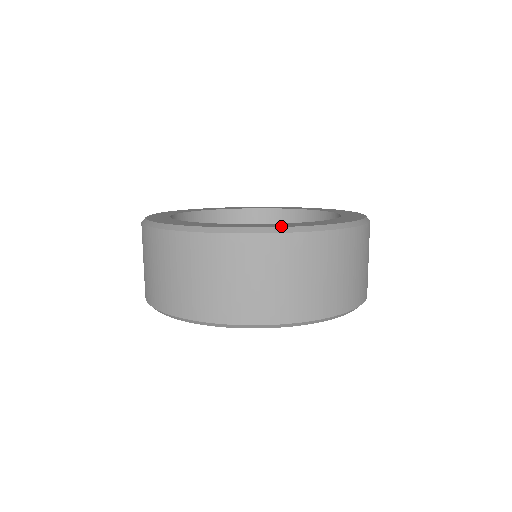
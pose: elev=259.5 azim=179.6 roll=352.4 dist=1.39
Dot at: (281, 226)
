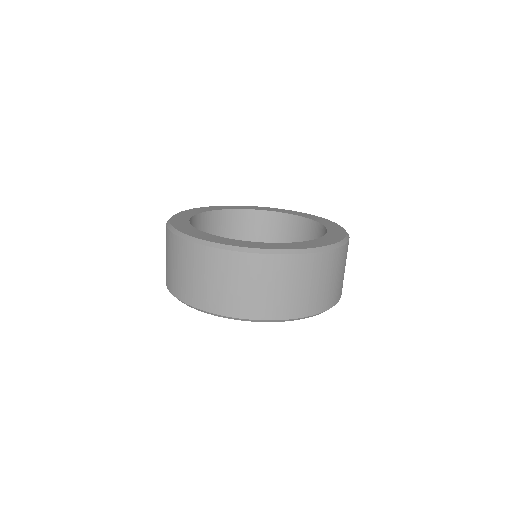
Dot at: (262, 247)
